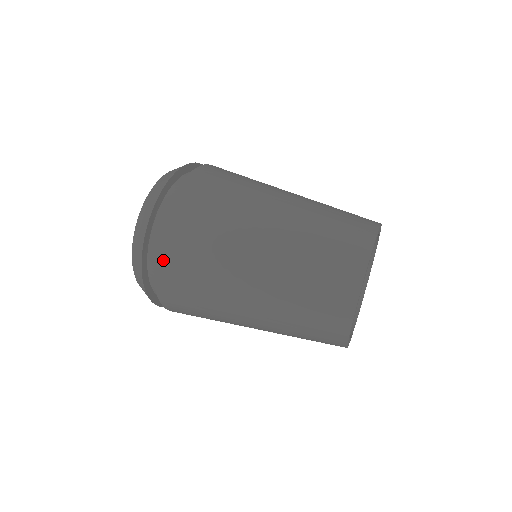
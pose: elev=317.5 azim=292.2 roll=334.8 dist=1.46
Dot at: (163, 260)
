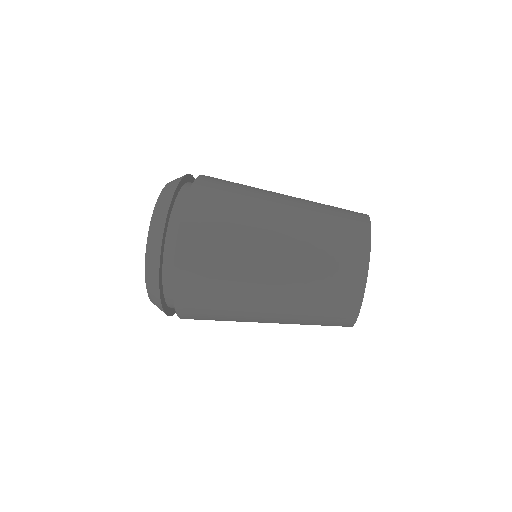
Dot at: (182, 271)
